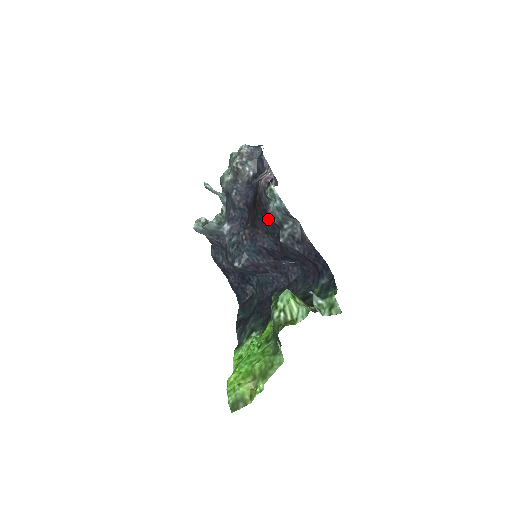
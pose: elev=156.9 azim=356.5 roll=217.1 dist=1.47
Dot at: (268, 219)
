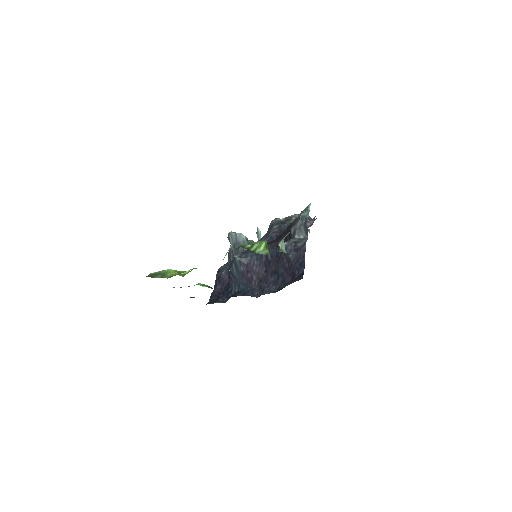
Dot at: (287, 235)
